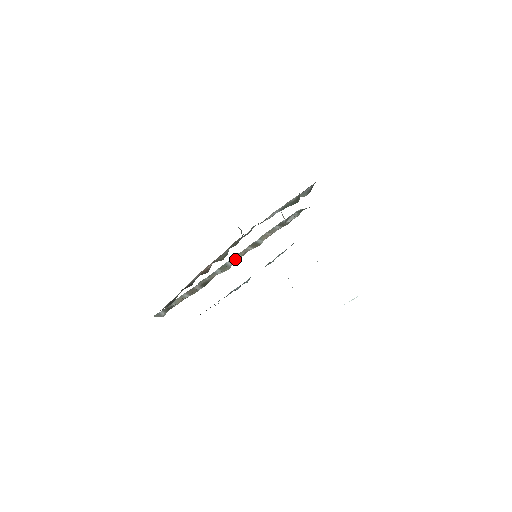
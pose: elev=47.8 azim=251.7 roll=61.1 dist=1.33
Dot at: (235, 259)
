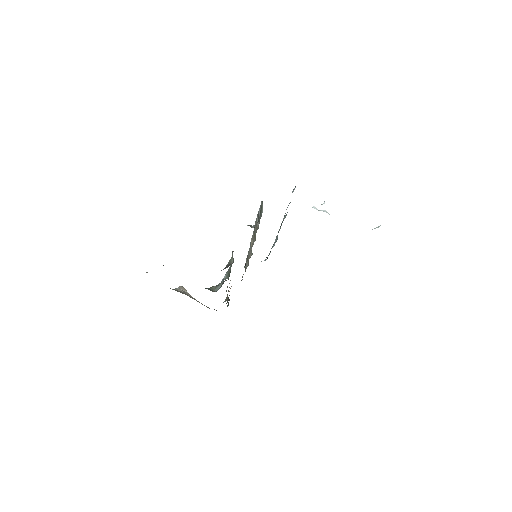
Dot at: occluded
